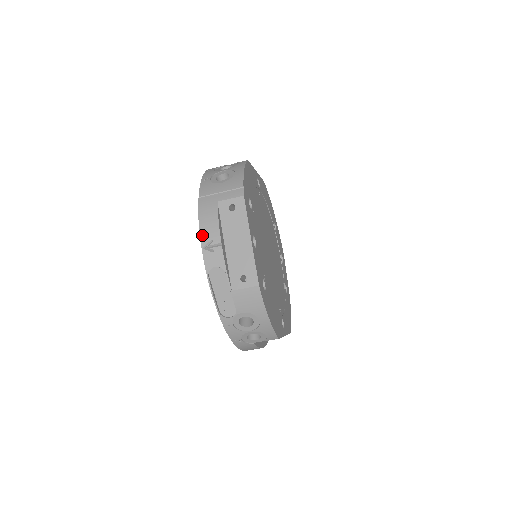
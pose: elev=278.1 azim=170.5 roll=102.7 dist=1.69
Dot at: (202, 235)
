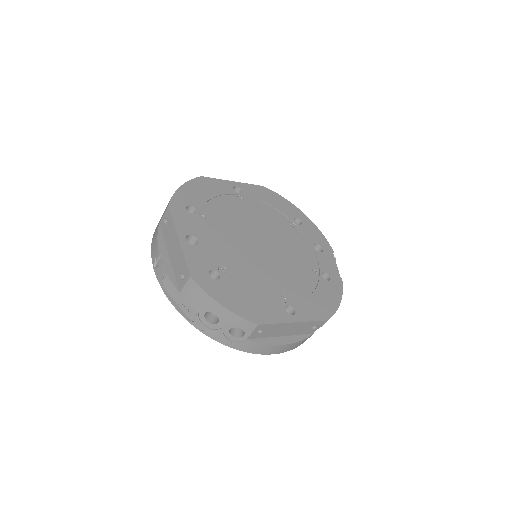
Dot at: (152, 257)
